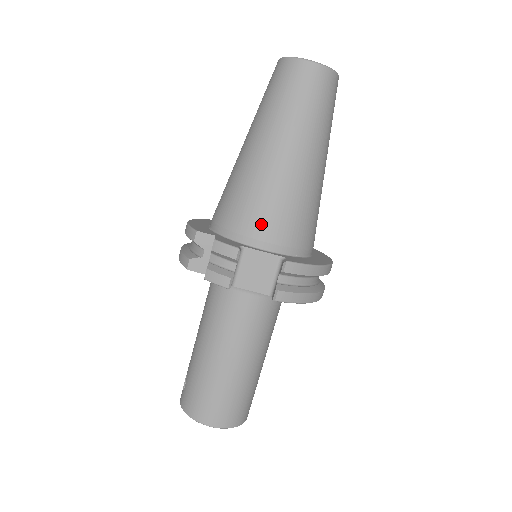
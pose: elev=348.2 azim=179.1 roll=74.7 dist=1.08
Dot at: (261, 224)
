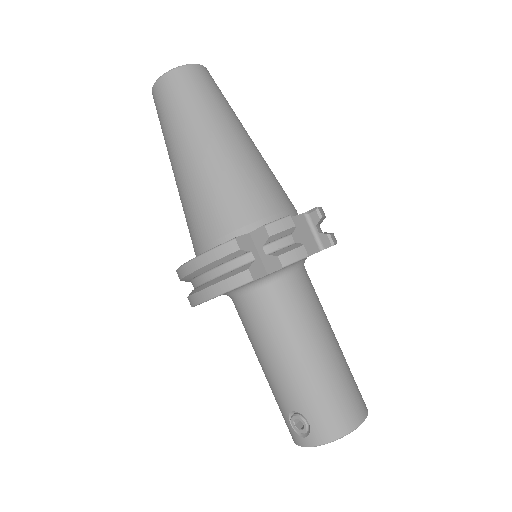
Dot at: (271, 199)
